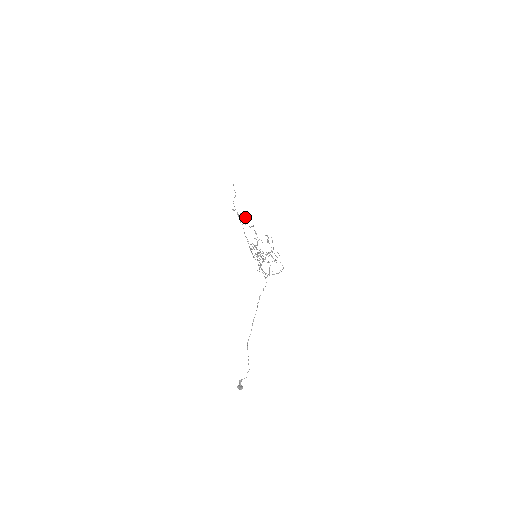
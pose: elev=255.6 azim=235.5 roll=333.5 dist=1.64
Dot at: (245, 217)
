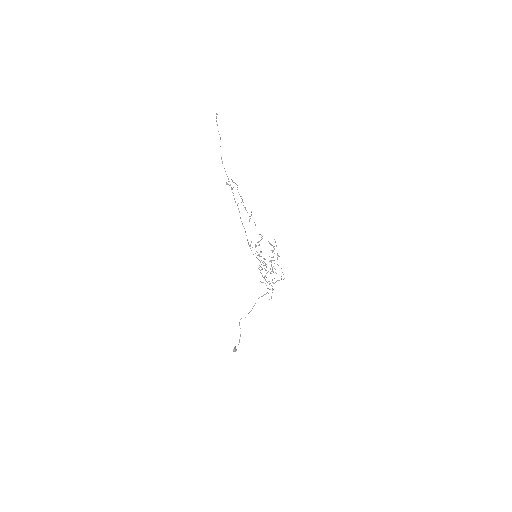
Dot at: (242, 199)
